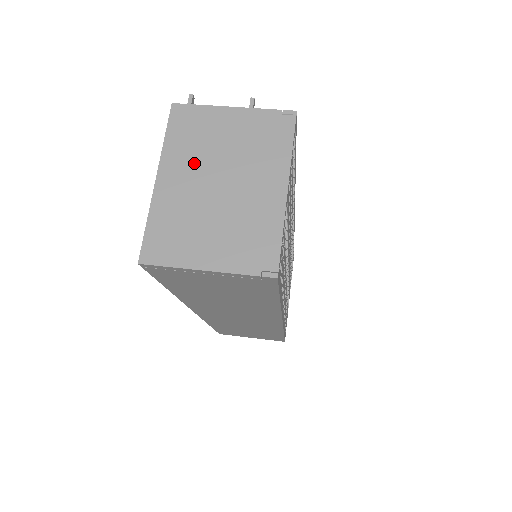
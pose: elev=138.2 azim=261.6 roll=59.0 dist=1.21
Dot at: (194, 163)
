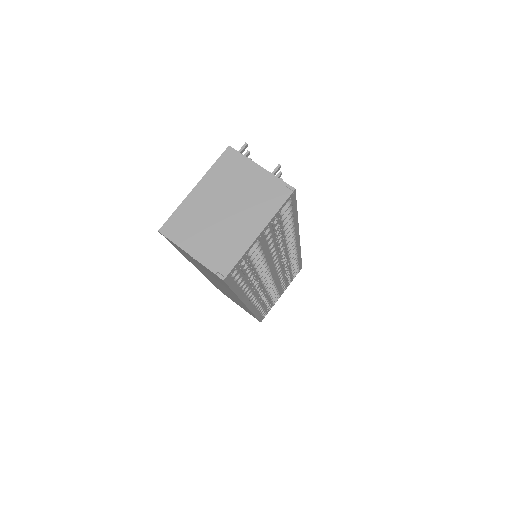
Dot at: (220, 189)
